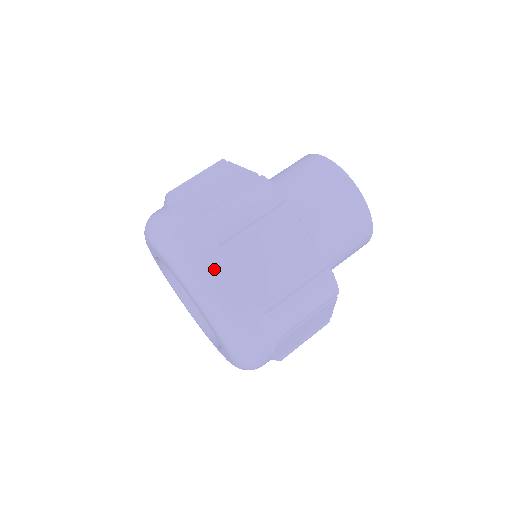
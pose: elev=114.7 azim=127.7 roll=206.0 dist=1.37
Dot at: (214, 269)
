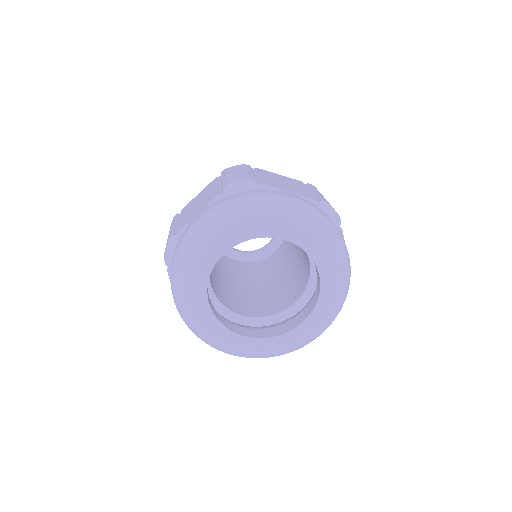
Dot at: (271, 192)
